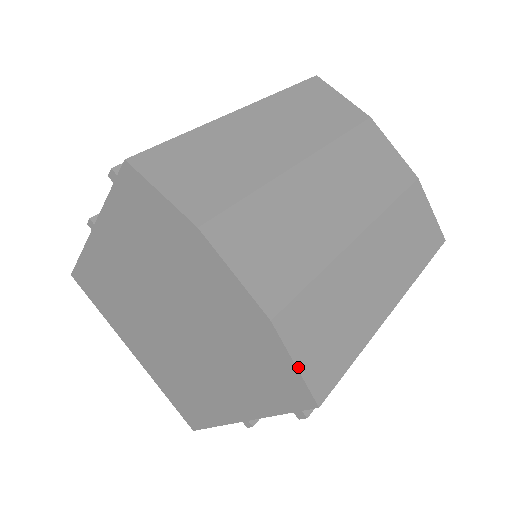
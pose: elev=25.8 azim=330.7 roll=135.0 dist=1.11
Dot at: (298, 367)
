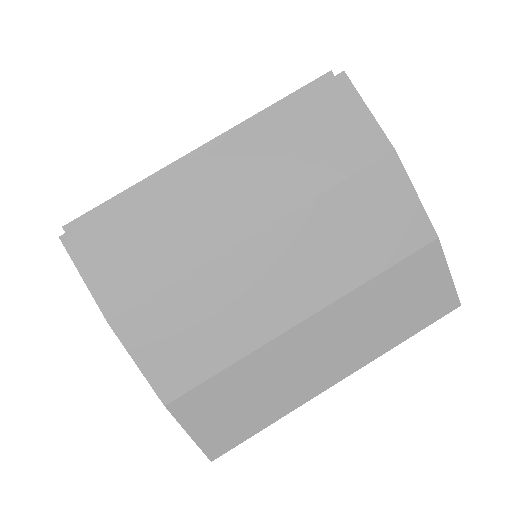
Dot at: (192, 436)
